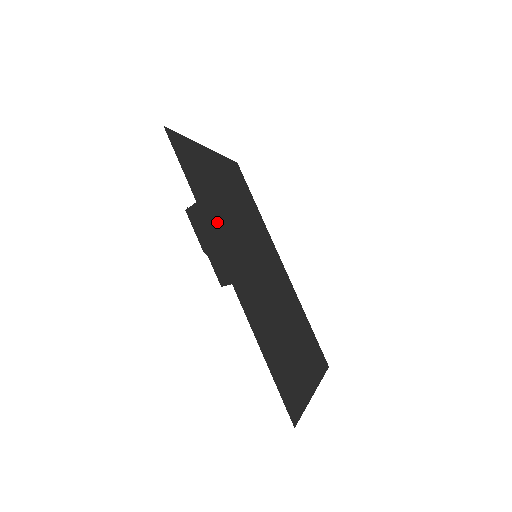
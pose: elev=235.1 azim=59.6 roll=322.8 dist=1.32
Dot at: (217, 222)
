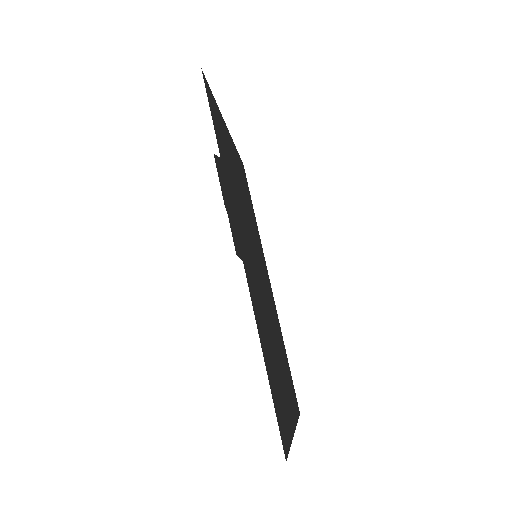
Dot at: (233, 194)
